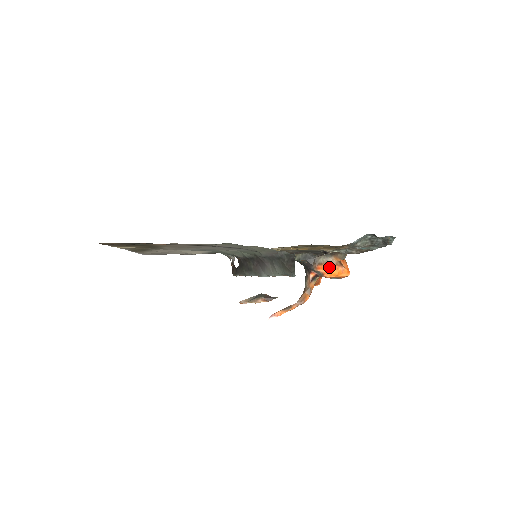
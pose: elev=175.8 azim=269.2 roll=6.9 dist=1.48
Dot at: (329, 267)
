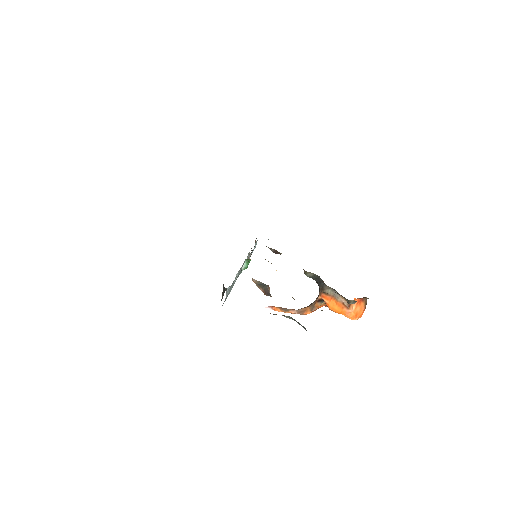
Dot at: (335, 301)
